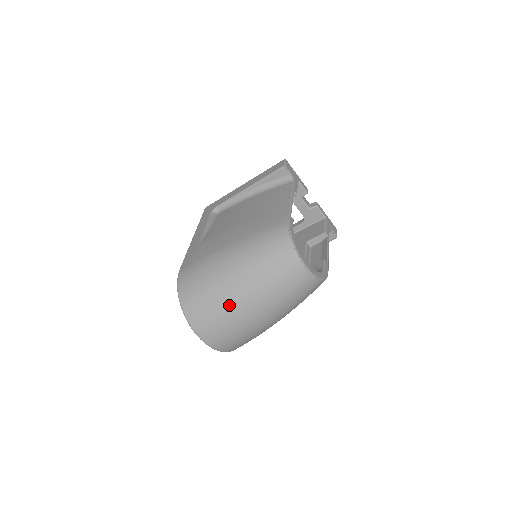
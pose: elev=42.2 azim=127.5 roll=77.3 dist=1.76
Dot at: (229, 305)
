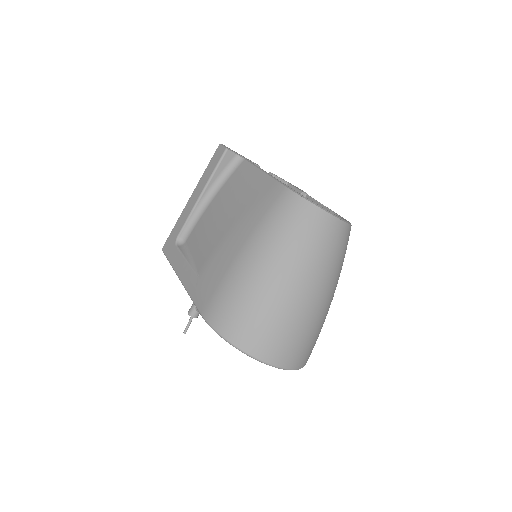
Dot at: (289, 307)
